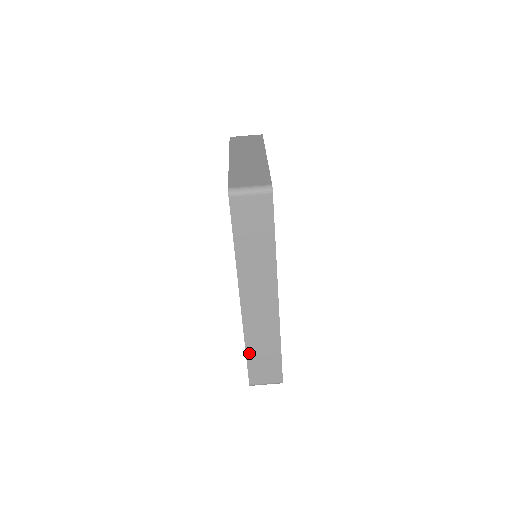
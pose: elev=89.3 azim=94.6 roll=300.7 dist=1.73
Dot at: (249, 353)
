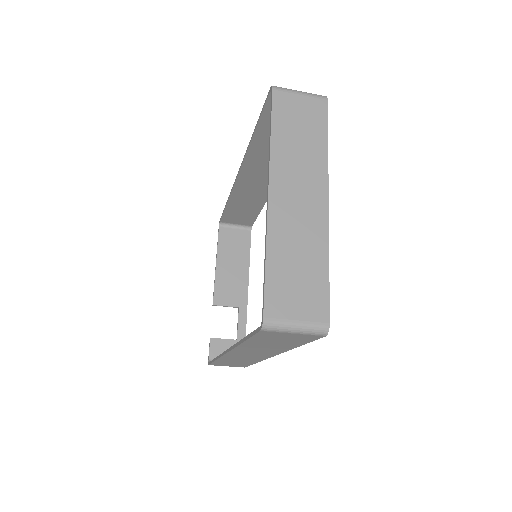
Dot at: (219, 361)
